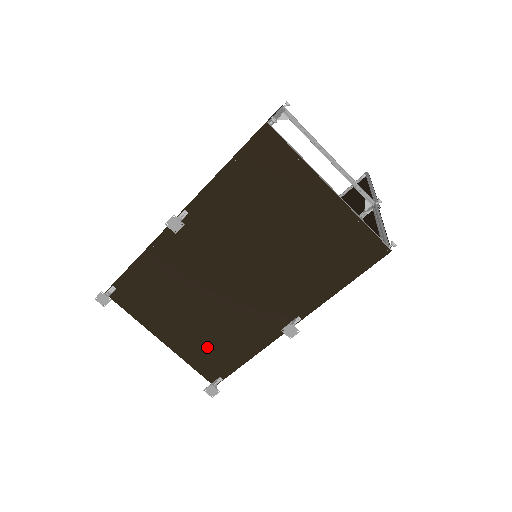
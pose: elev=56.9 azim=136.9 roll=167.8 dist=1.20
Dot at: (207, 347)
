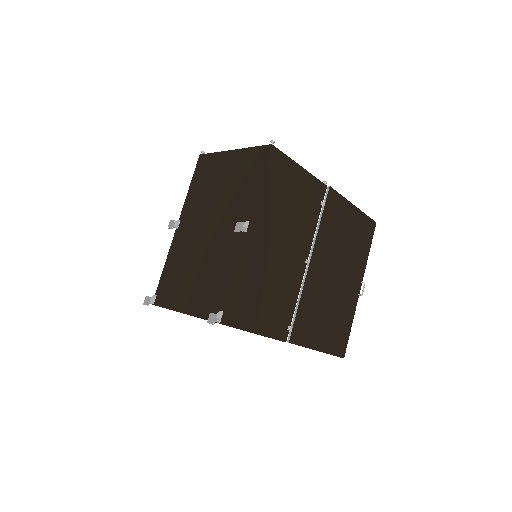
Dot at: (207, 293)
